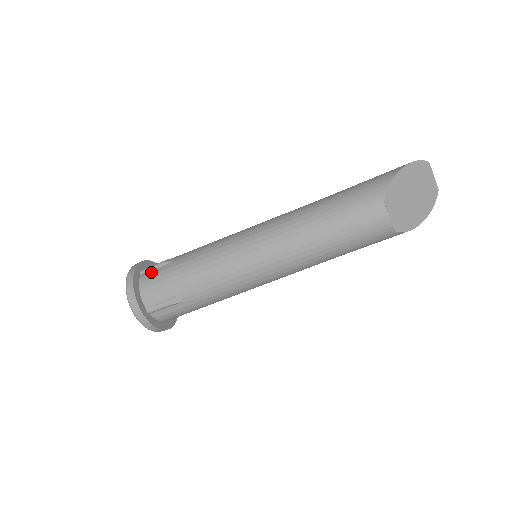
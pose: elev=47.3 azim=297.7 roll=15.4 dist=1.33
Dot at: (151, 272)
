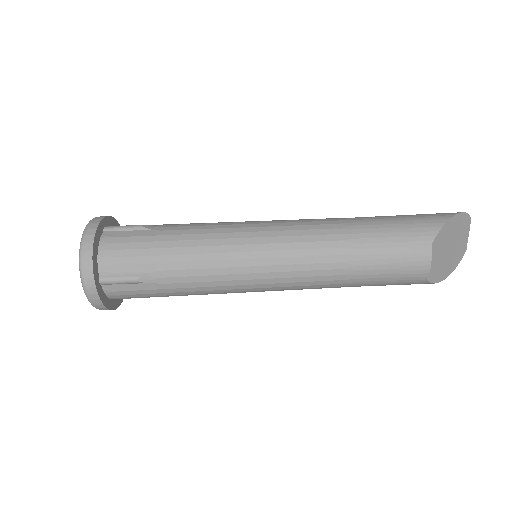
Dot at: (120, 233)
